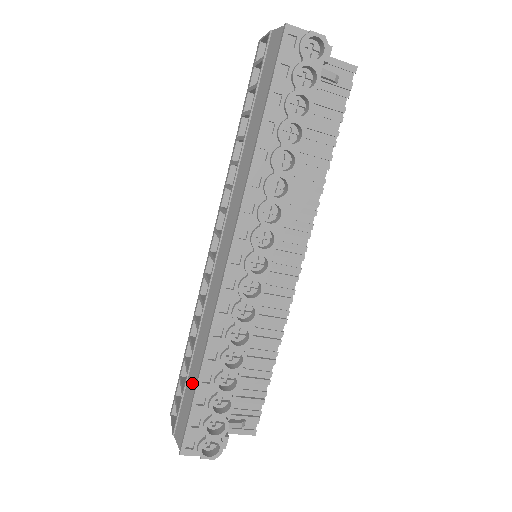
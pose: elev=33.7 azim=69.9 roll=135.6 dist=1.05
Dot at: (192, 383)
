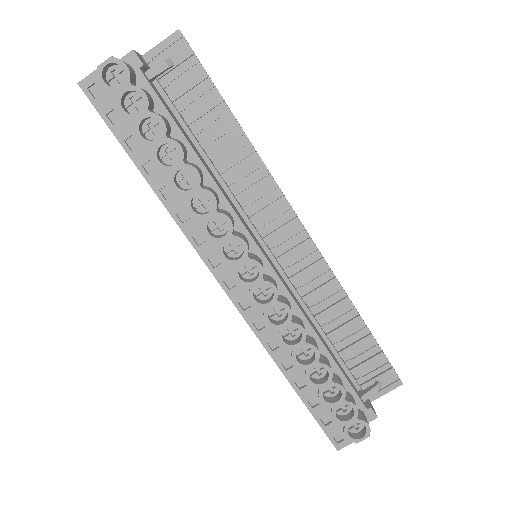
Dot at: occluded
